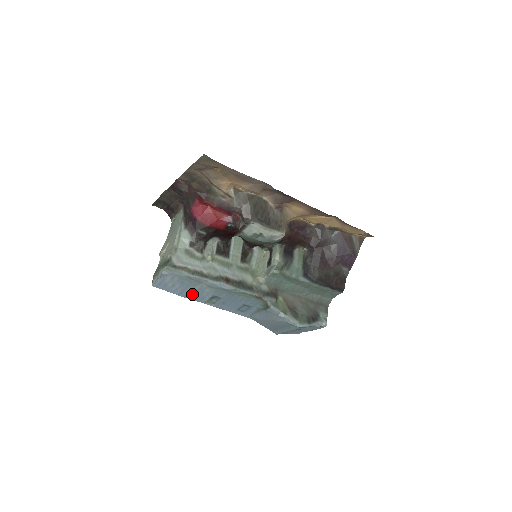
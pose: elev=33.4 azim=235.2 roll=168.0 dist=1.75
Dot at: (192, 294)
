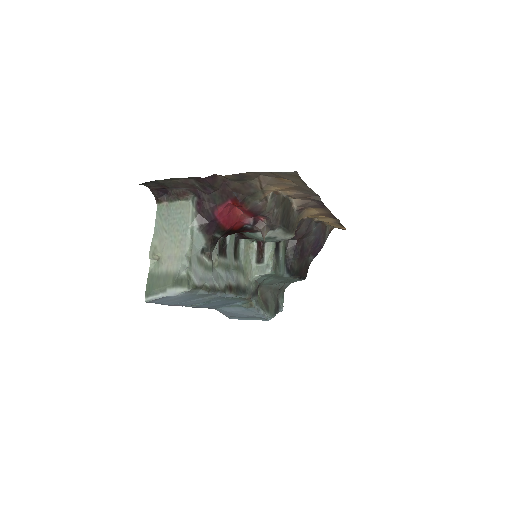
Dot at: (184, 303)
